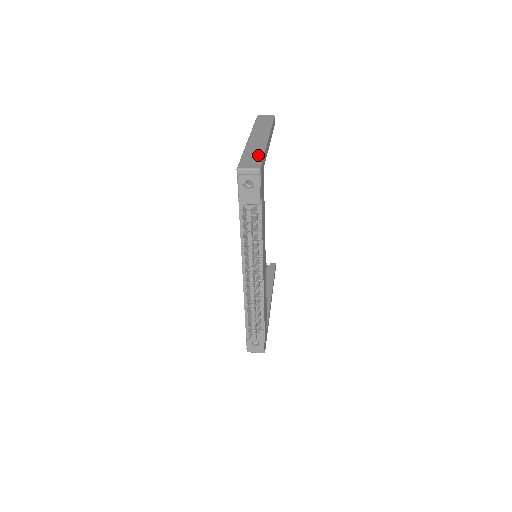
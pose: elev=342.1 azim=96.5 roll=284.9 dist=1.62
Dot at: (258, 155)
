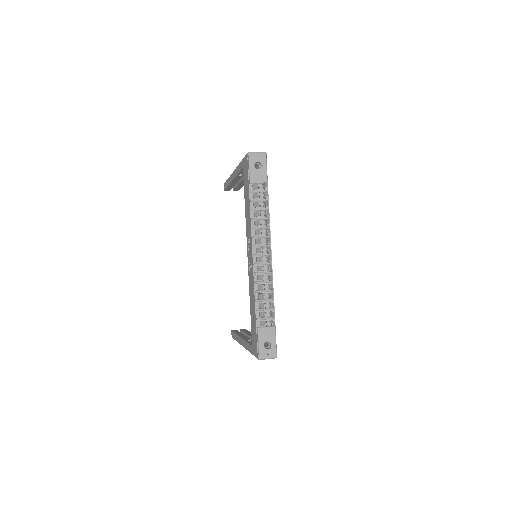
Dot at: occluded
